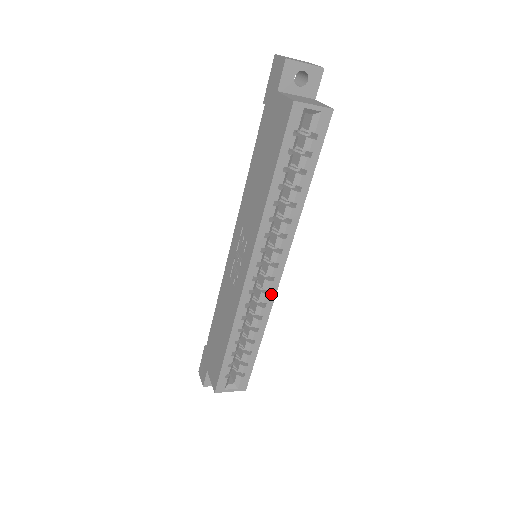
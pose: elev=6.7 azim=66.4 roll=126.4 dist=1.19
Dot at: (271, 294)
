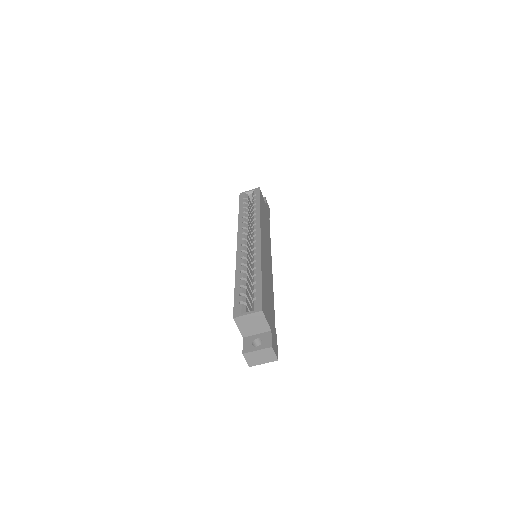
Dot at: (257, 248)
